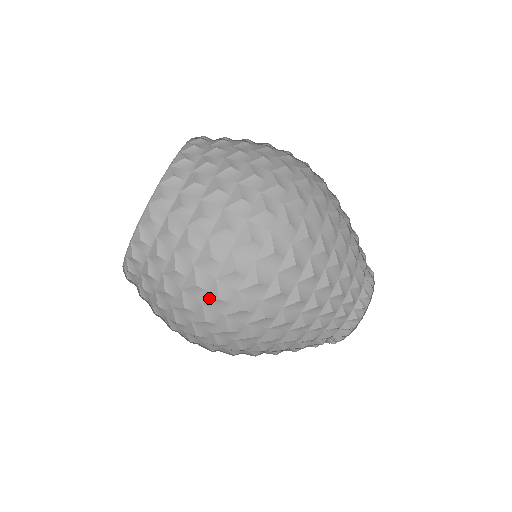
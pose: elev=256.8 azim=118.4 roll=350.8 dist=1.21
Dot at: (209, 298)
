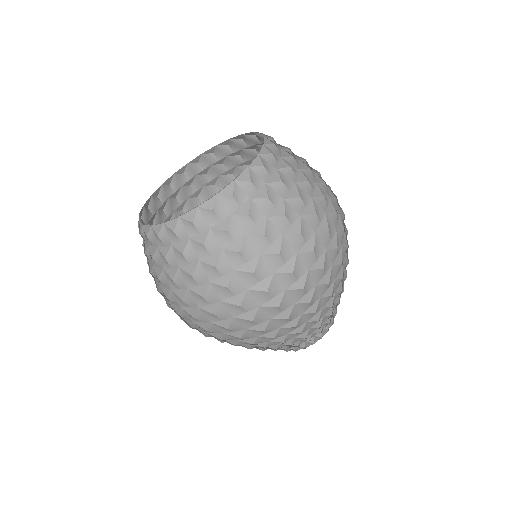
Dot at: (207, 308)
